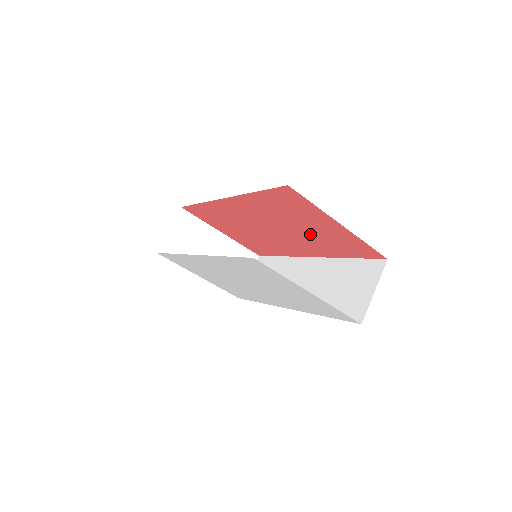
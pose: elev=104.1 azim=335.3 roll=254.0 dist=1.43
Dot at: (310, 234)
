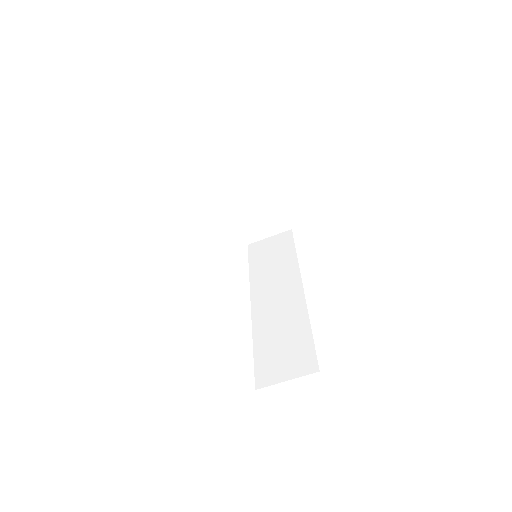
Dot at: occluded
